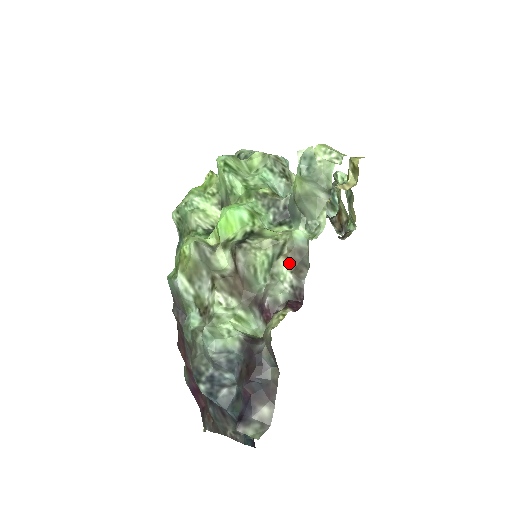
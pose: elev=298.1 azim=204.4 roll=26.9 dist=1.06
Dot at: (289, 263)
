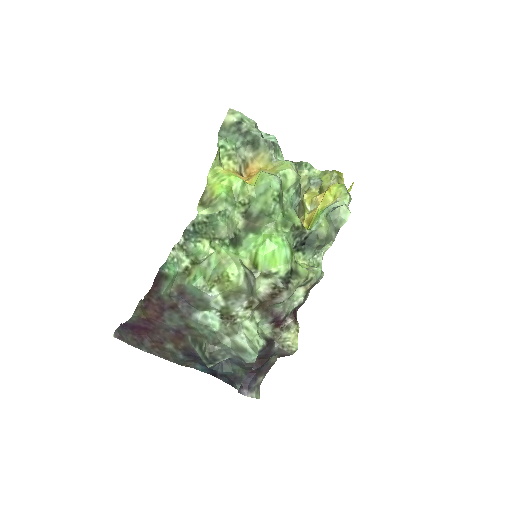
Dot at: (307, 292)
